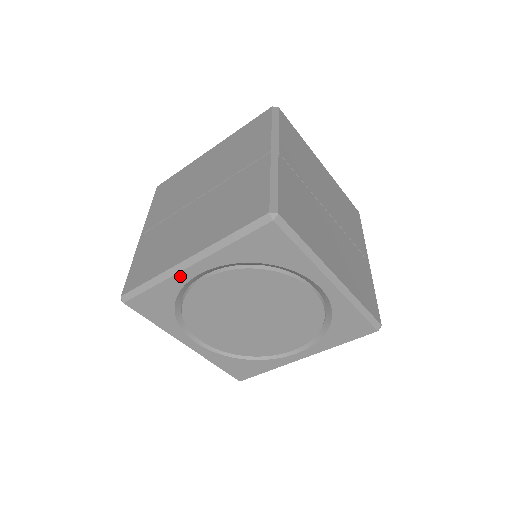
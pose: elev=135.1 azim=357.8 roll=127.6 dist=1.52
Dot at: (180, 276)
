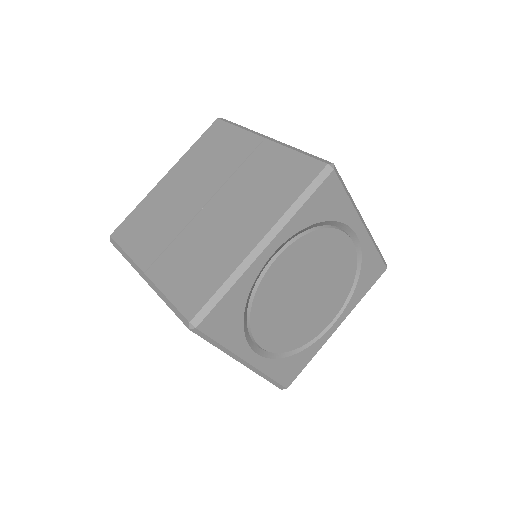
Dot at: (256, 264)
